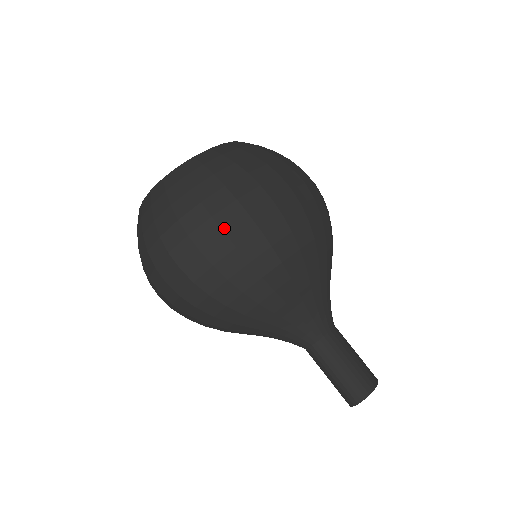
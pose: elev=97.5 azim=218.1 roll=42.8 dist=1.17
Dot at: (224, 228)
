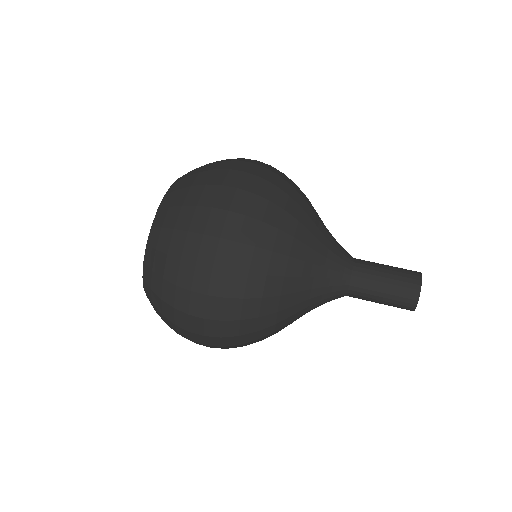
Dot at: (205, 292)
